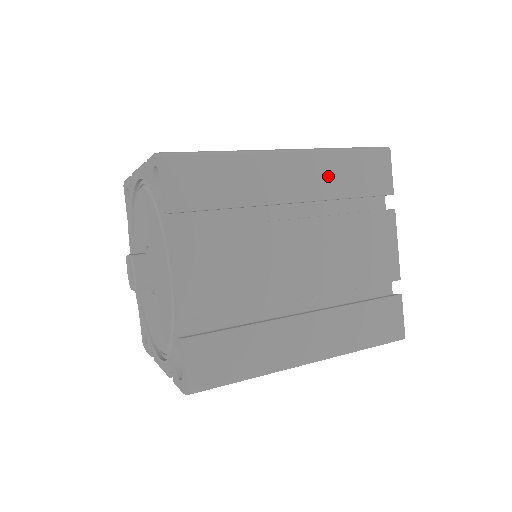
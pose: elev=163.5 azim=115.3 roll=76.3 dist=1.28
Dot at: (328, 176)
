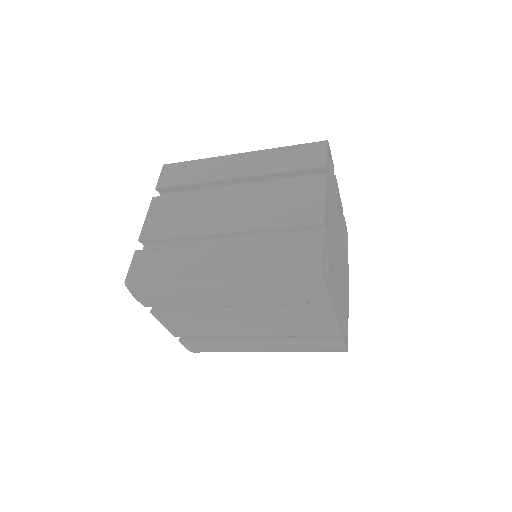
Dot at: (267, 162)
